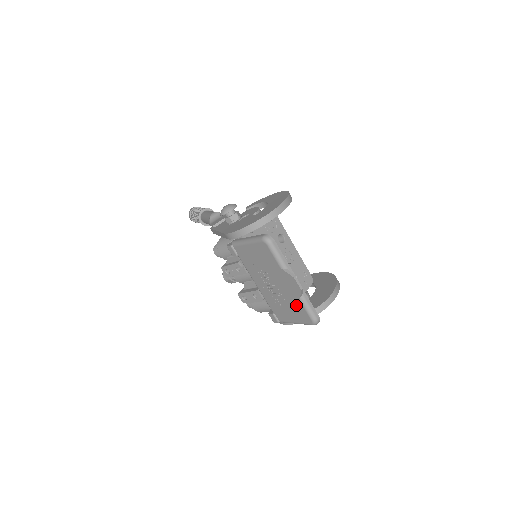
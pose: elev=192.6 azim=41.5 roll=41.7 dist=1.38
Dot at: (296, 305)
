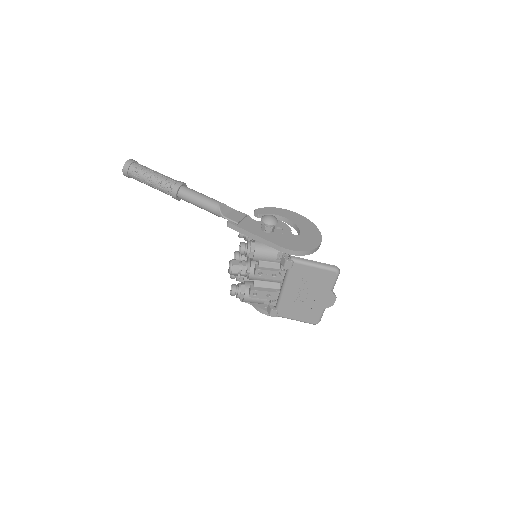
Dot at: (314, 311)
